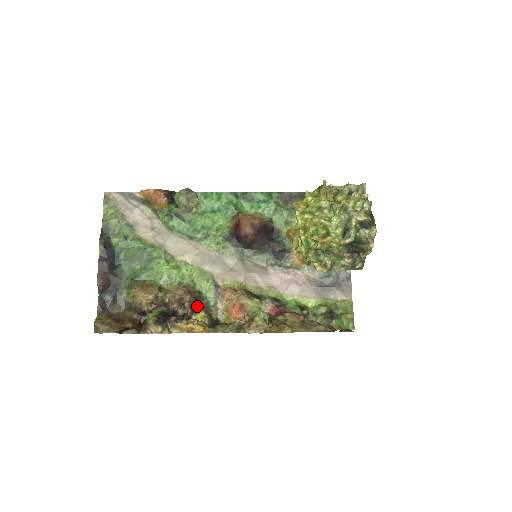
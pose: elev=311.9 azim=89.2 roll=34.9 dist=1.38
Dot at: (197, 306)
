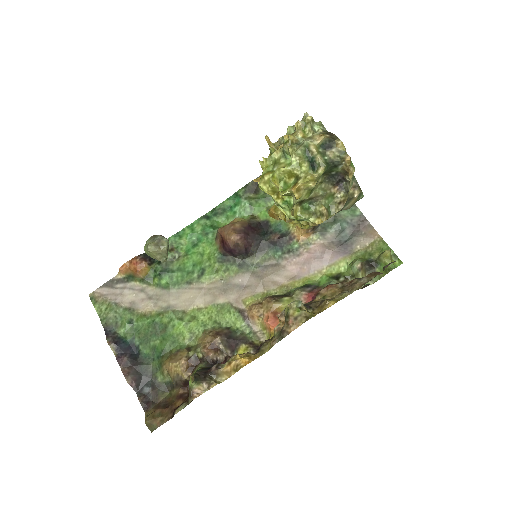
Dot at: (233, 342)
